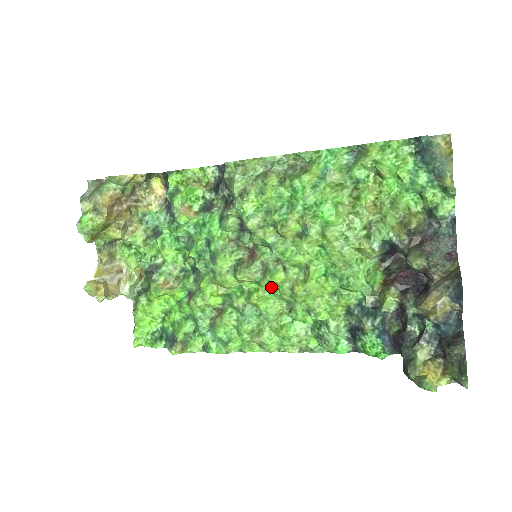
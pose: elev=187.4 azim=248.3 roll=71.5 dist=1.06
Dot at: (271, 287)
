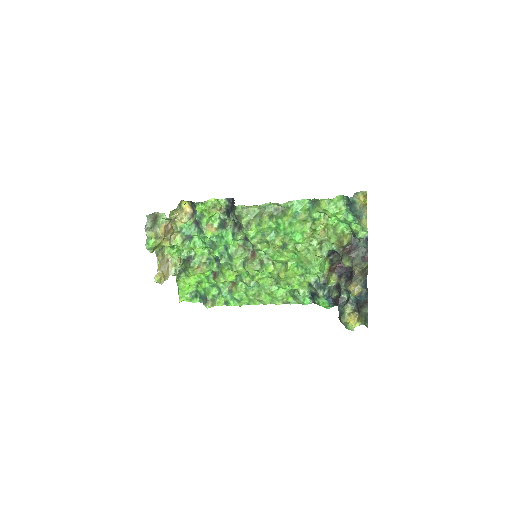
Dot at: (266, 273)
